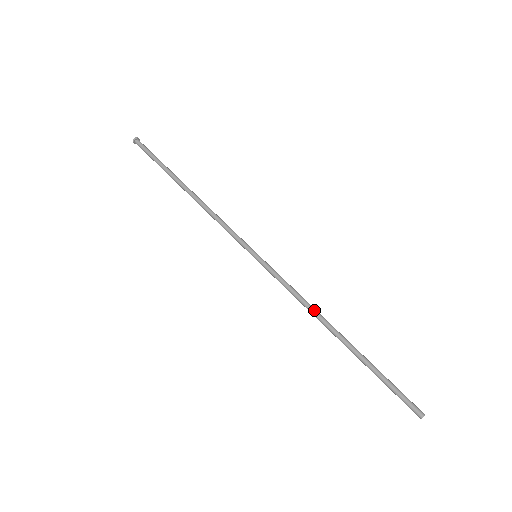
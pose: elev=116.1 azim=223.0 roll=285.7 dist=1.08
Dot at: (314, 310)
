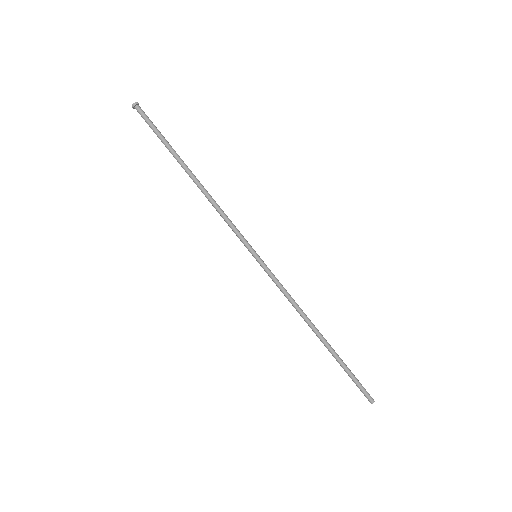
Dot at: (302, 313)
